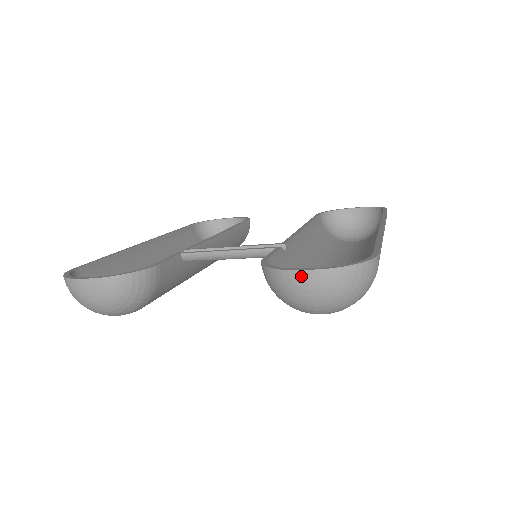
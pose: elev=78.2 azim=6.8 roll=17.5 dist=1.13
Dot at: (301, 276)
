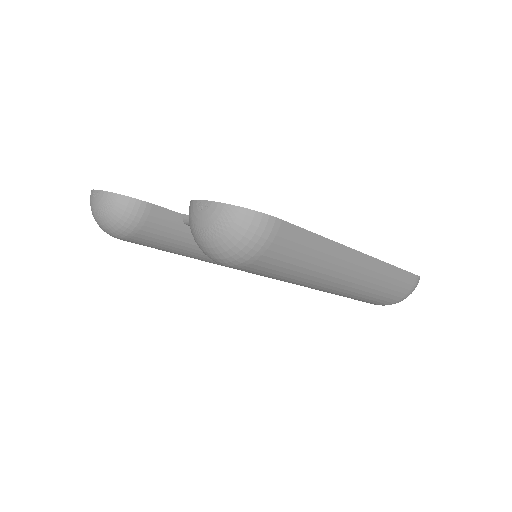
Dot at: (198, 205)
